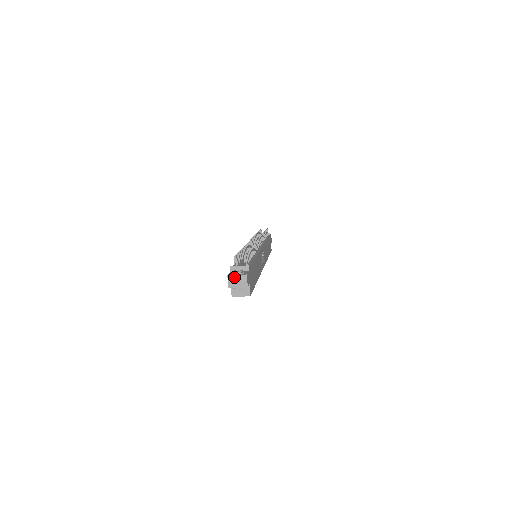
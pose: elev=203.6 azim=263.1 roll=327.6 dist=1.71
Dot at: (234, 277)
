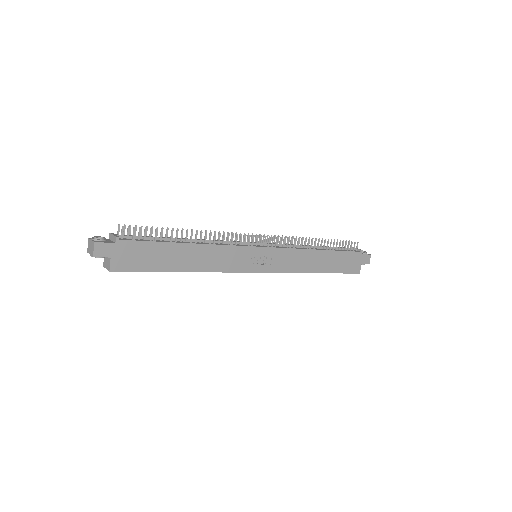
Dot at: (90, 241)
